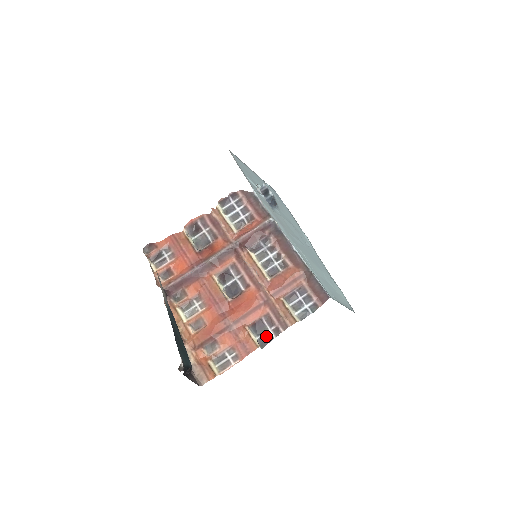
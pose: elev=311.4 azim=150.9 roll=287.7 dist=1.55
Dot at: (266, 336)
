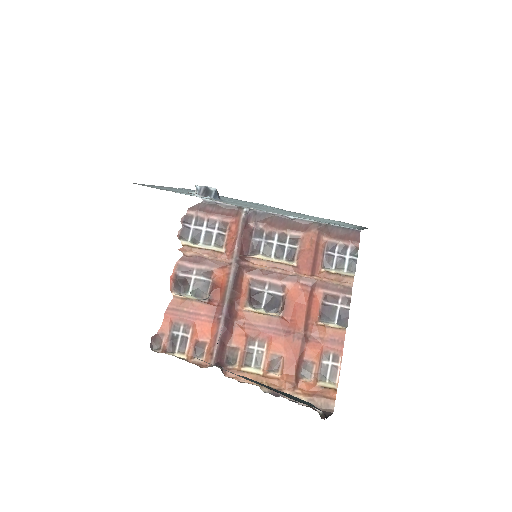
Dot at: (341, 314)
